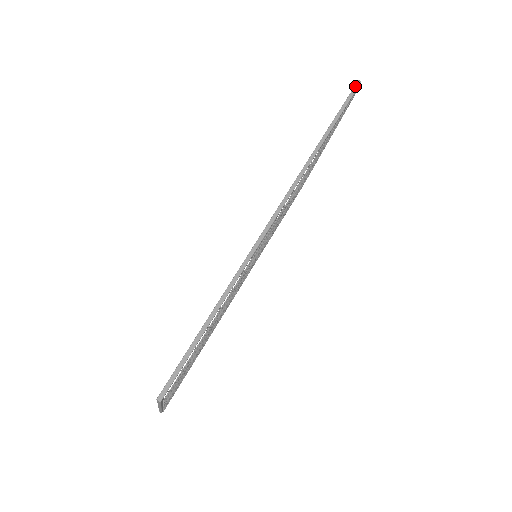
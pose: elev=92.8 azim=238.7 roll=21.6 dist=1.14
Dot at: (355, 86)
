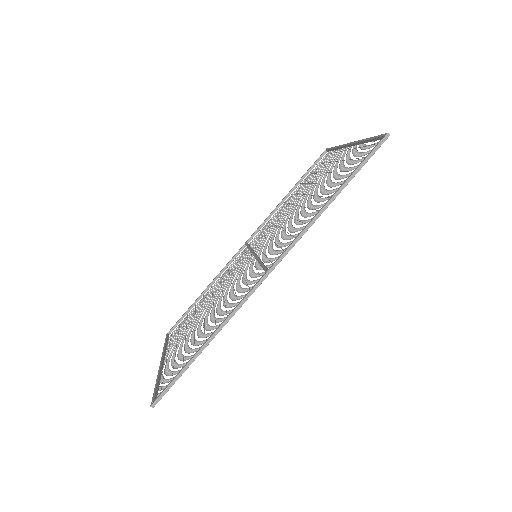
Dot at: (382, 140)
